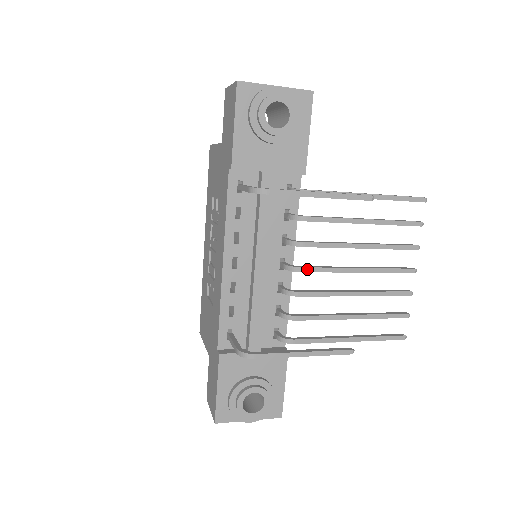
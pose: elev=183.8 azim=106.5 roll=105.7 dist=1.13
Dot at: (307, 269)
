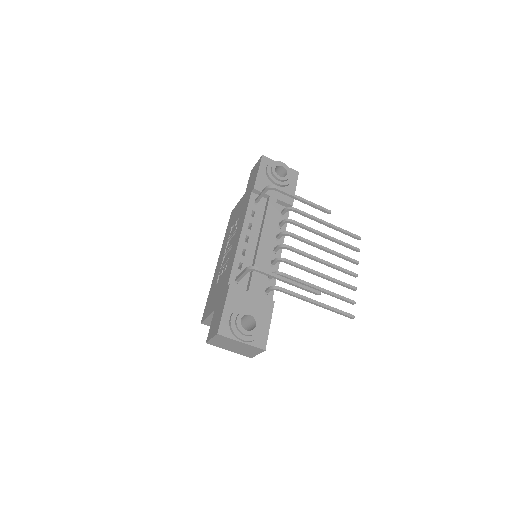
Dot at: (291, 248)
